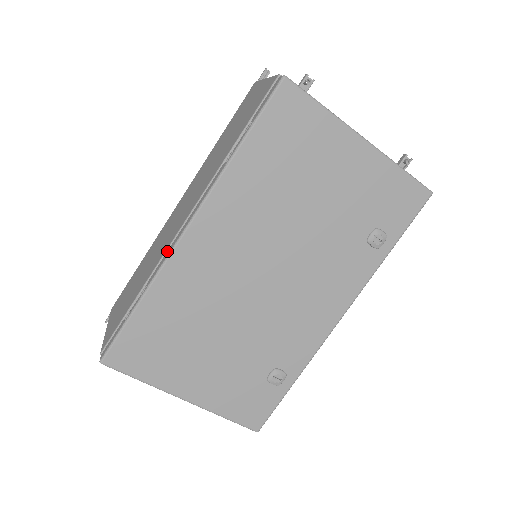
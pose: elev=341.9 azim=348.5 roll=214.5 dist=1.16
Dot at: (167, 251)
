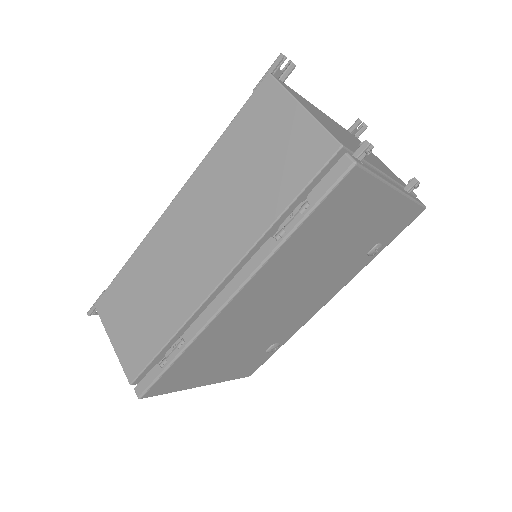
Dot at: (204, 311)
